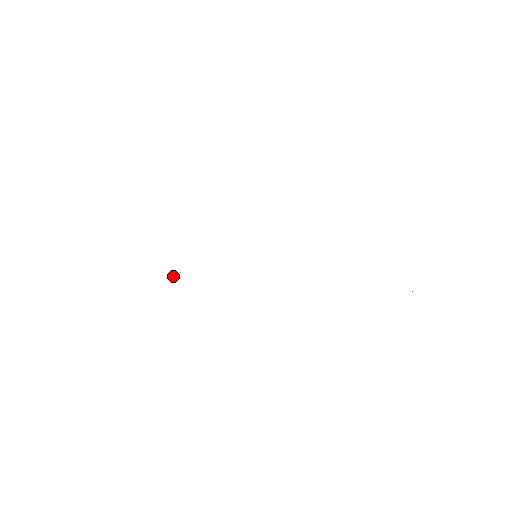
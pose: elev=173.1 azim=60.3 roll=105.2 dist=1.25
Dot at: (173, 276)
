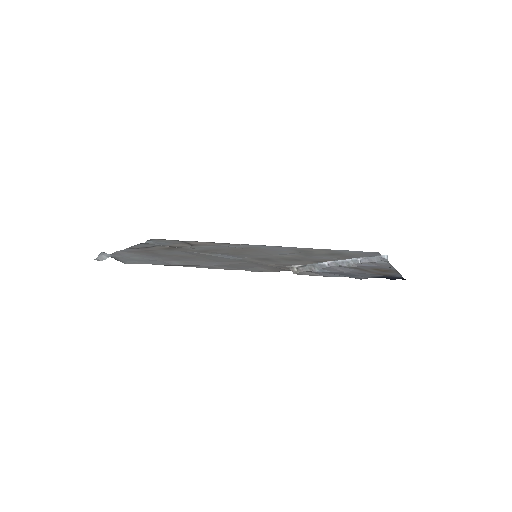
Dot at: (169, 247)
